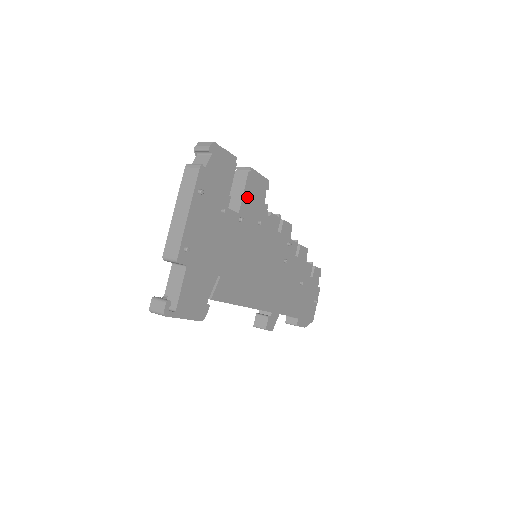
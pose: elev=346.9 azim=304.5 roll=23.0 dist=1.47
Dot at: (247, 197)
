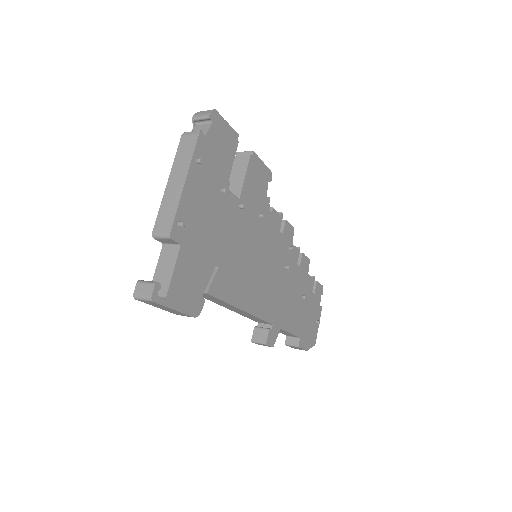
Dot at: (248, 183)
